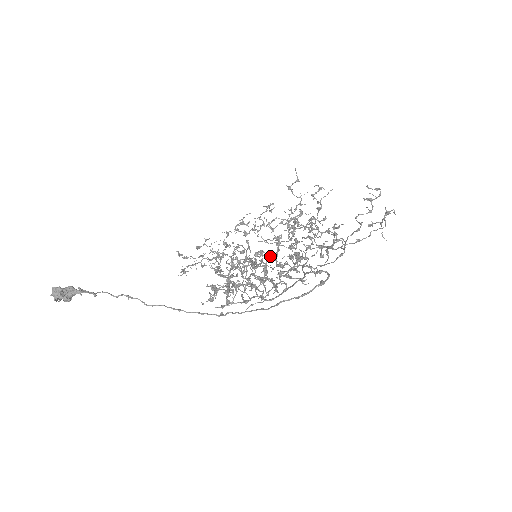
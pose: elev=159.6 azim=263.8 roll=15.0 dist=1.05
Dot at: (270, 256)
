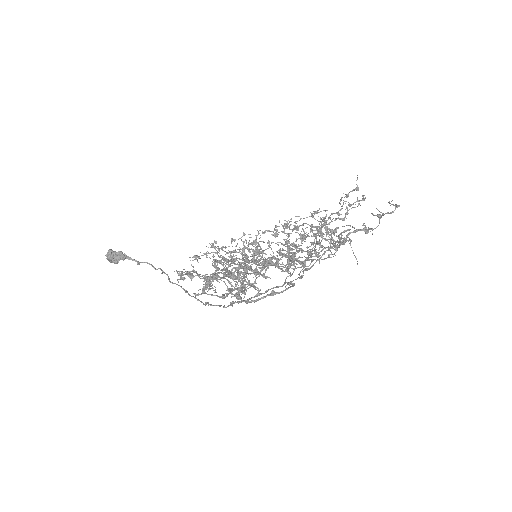
Dot at: (271, 259)
